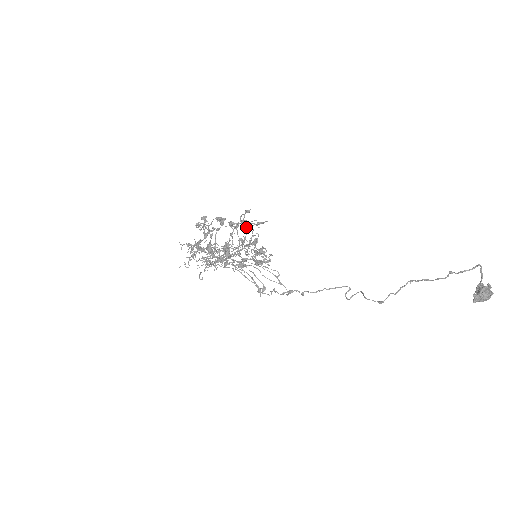
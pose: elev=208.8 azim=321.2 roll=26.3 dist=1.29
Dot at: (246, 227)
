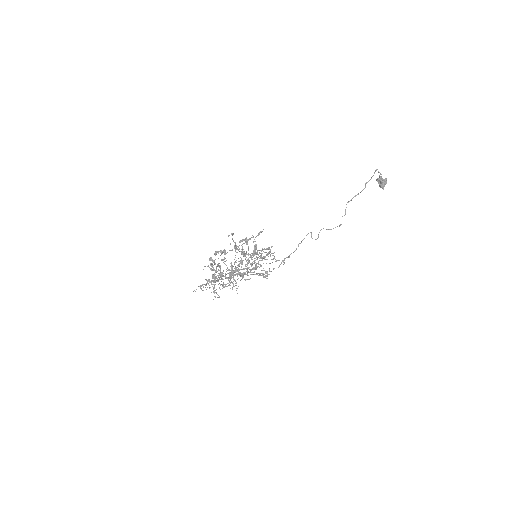
Dot at: (253, 241)
